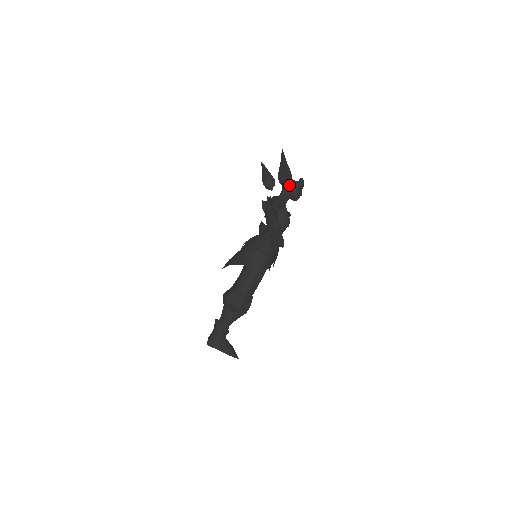
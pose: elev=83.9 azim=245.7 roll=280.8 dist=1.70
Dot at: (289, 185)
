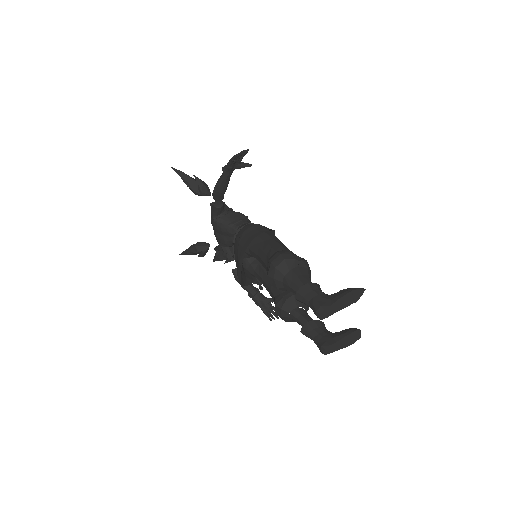
Dot at: (209, 190)
